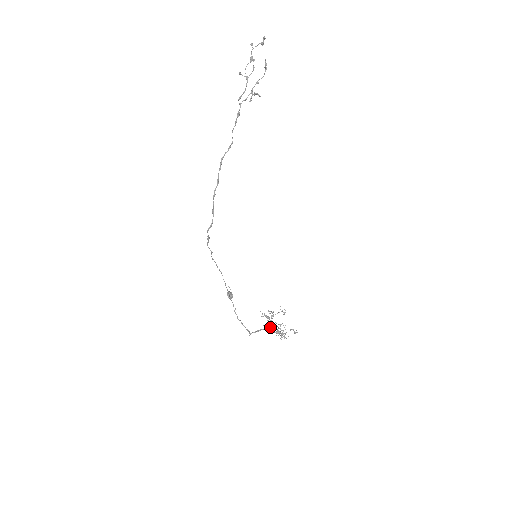
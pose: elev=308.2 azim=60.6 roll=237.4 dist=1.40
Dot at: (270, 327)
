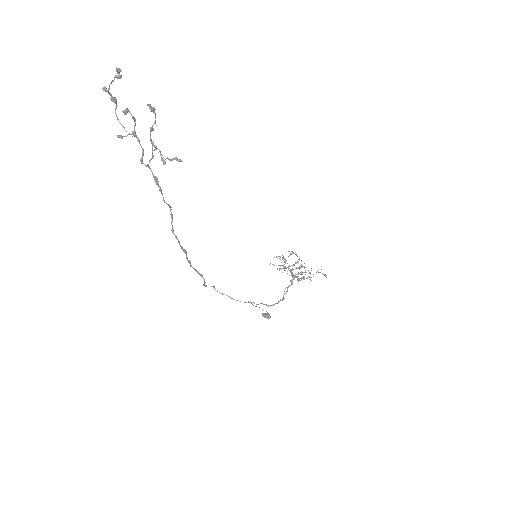
Dot at: (294, 277)
